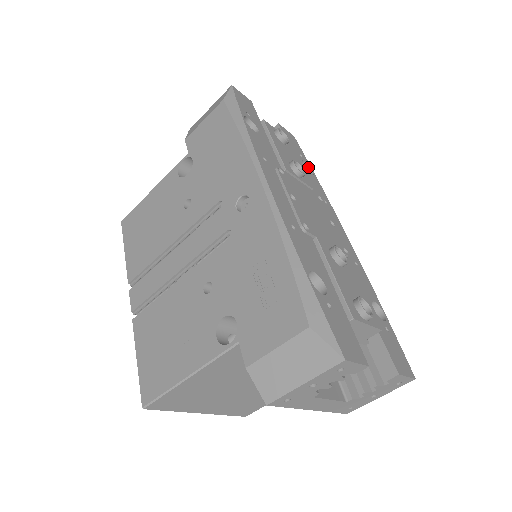
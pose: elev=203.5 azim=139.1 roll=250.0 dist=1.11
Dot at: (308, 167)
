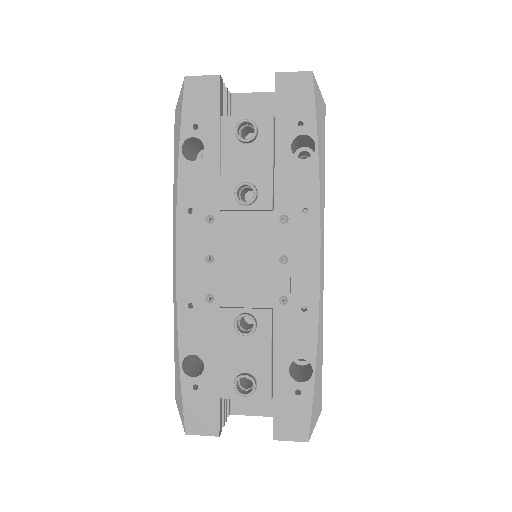
Dot at: (312, 138)
